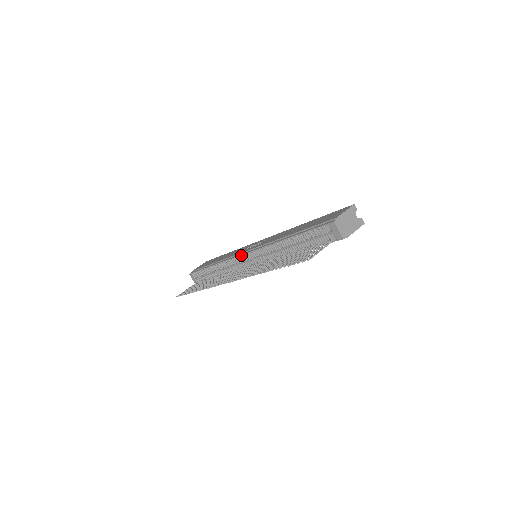
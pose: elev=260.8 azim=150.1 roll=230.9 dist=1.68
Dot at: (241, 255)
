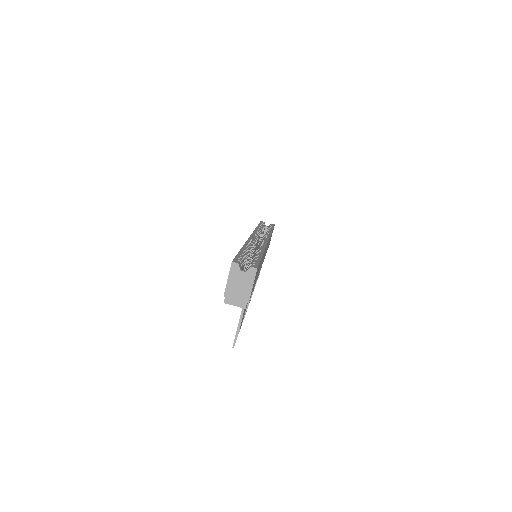
Dot at: occluded
